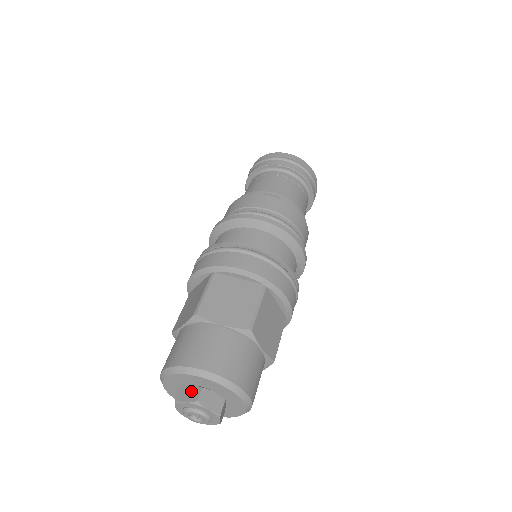
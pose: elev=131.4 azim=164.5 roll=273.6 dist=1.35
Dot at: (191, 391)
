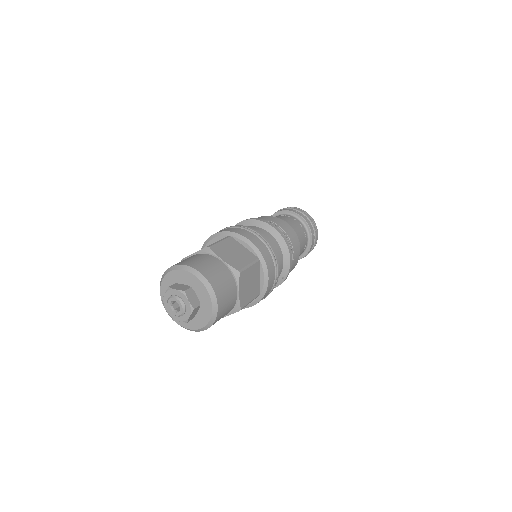
Dot at: (182, 286)
